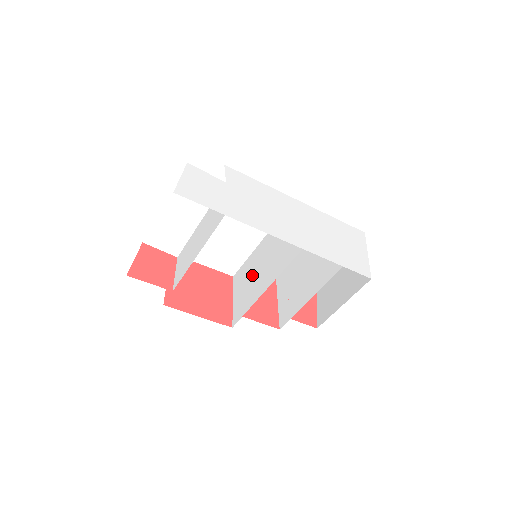
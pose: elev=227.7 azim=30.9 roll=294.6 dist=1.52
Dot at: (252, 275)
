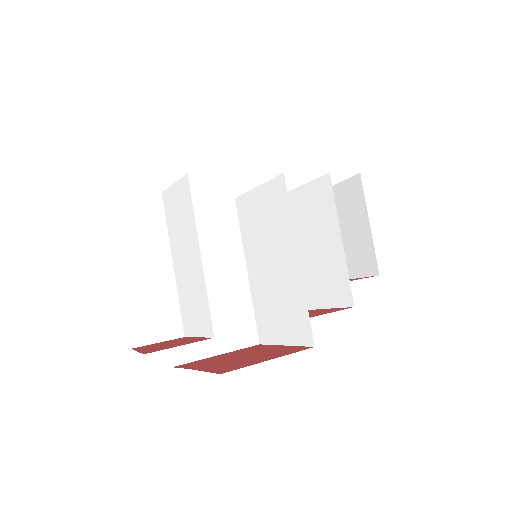
Dot at: (273, 292)
